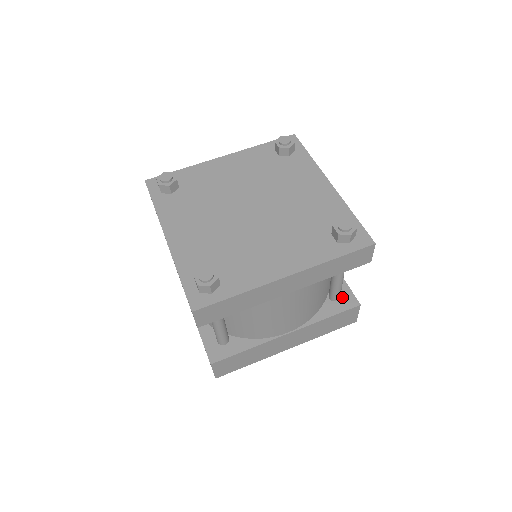
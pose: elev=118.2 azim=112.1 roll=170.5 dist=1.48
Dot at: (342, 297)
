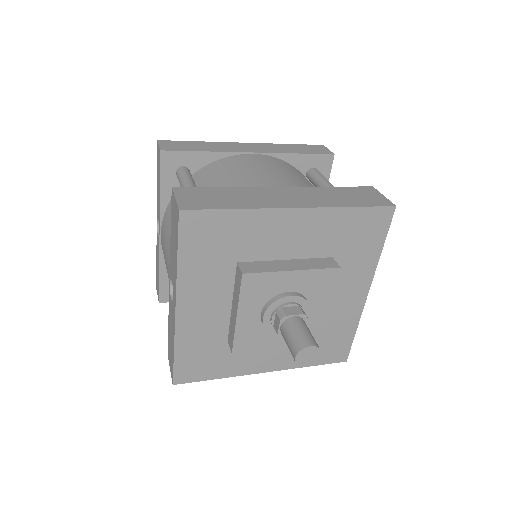
Dot at: occluded
